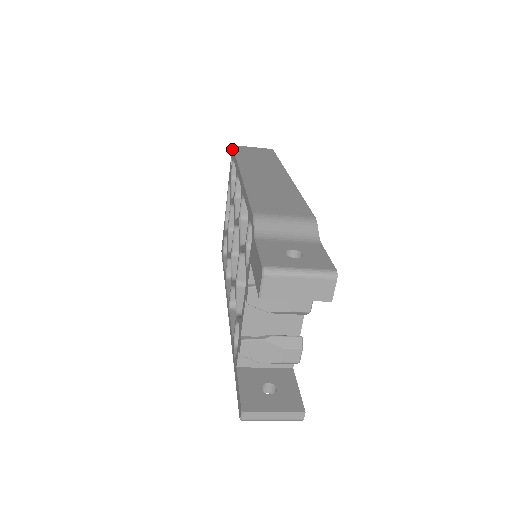
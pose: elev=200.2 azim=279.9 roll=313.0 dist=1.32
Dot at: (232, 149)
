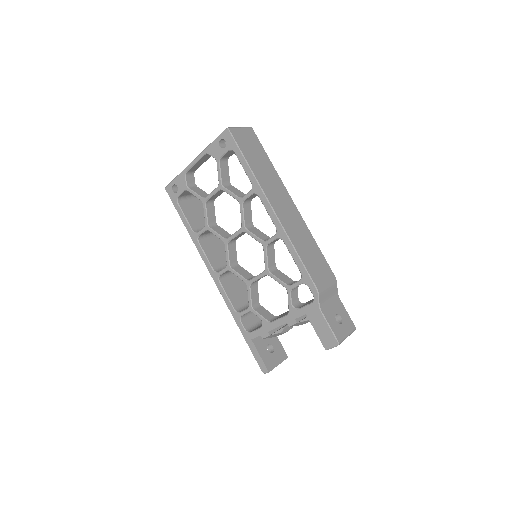
Dot at: (229, 135)
